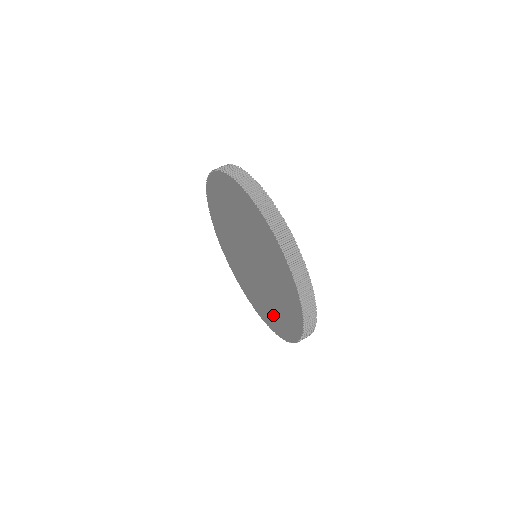
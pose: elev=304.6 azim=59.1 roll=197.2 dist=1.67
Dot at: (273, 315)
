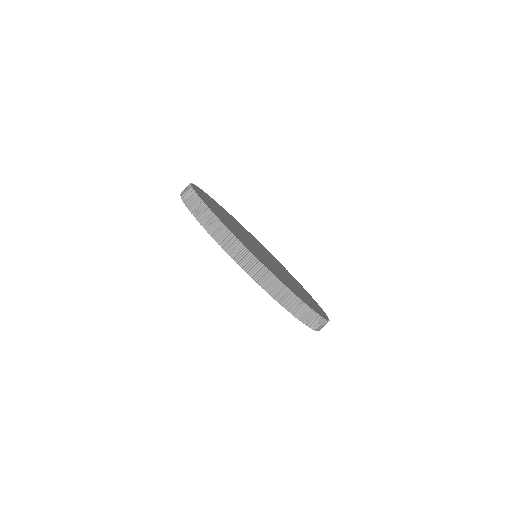
Dot at: occluded
